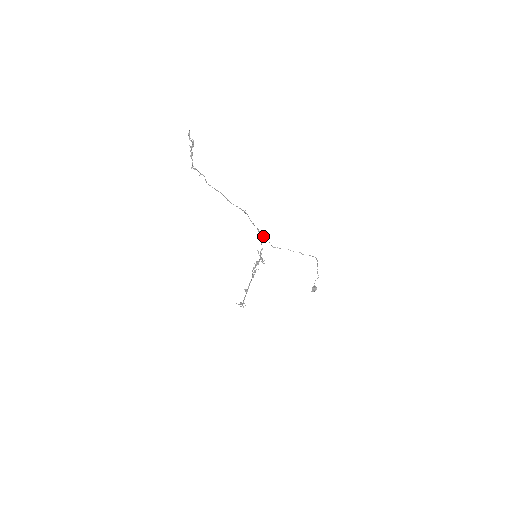
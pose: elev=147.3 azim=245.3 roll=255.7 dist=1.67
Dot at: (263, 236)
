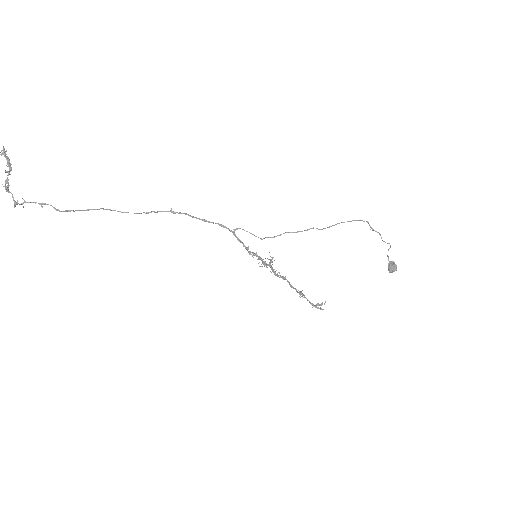
Dot at: (237, 228)
